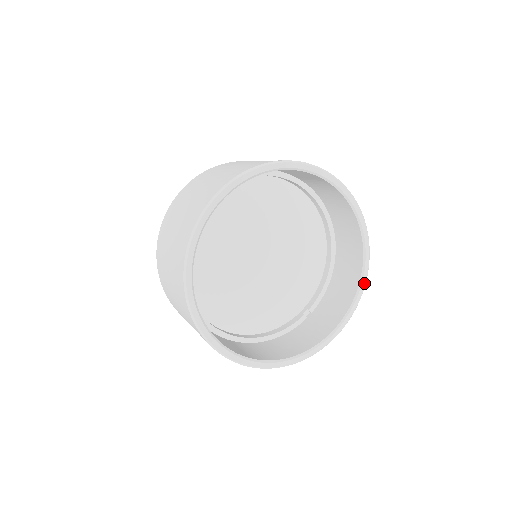
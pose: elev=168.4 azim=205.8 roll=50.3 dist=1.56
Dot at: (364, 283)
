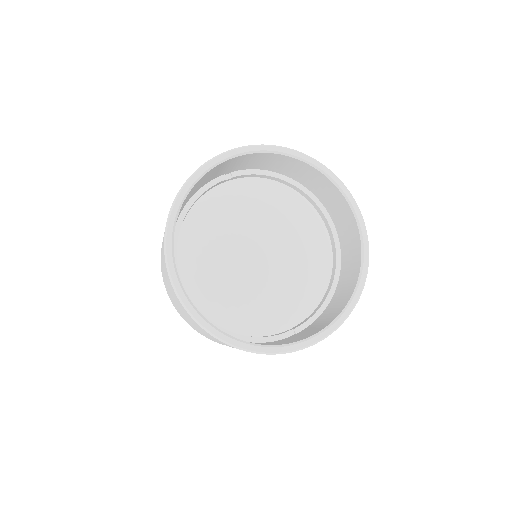
Dot at: (355, 302)
